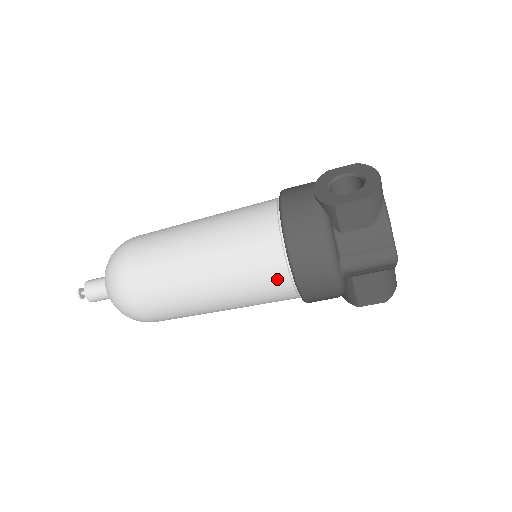
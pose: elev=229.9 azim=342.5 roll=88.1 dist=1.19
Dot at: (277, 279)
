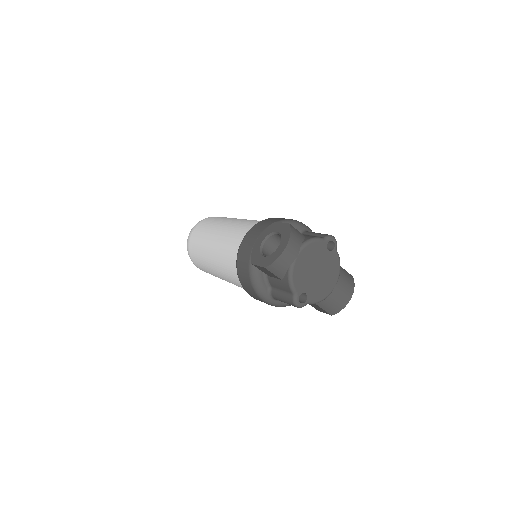
Dot at: occluded
